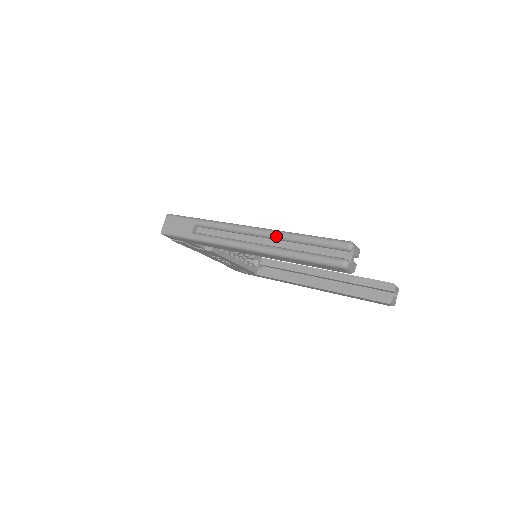
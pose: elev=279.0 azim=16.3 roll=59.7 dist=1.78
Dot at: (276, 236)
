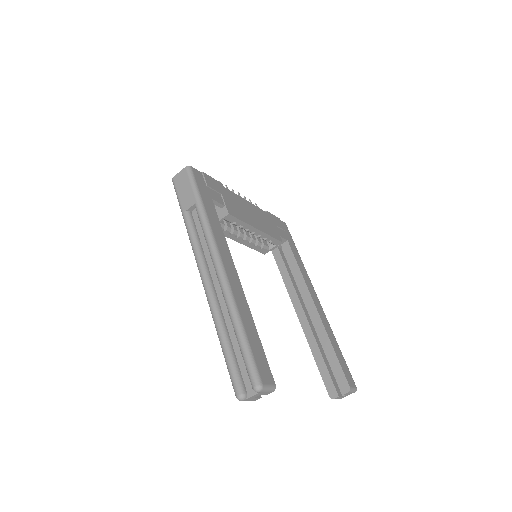
Dot at: (226, 301)
